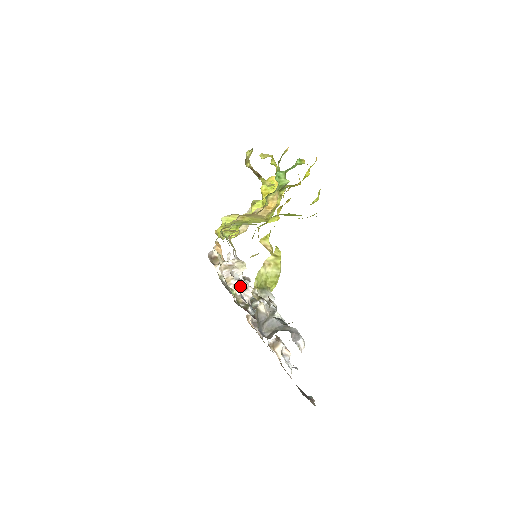
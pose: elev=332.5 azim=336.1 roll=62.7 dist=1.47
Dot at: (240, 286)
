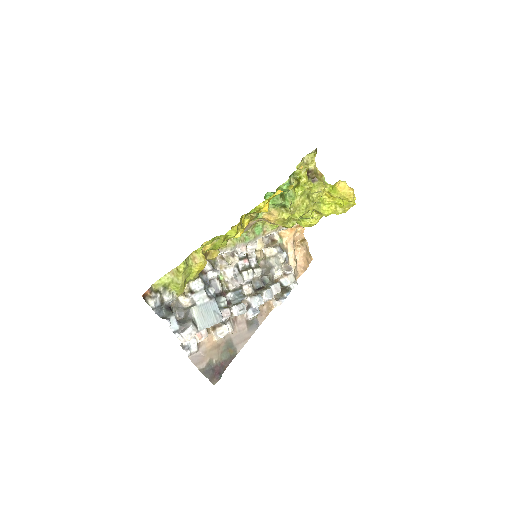
Dot at: (228, 275)
